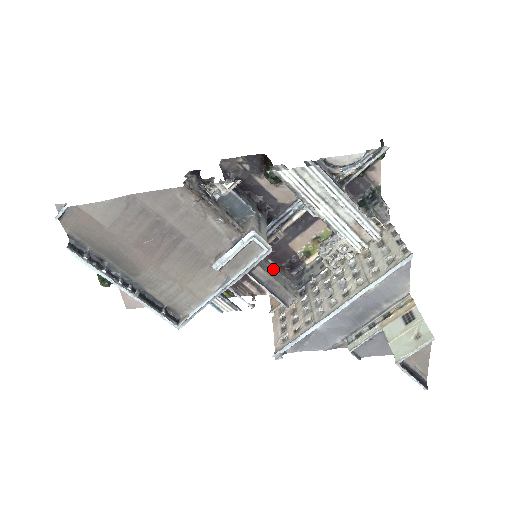
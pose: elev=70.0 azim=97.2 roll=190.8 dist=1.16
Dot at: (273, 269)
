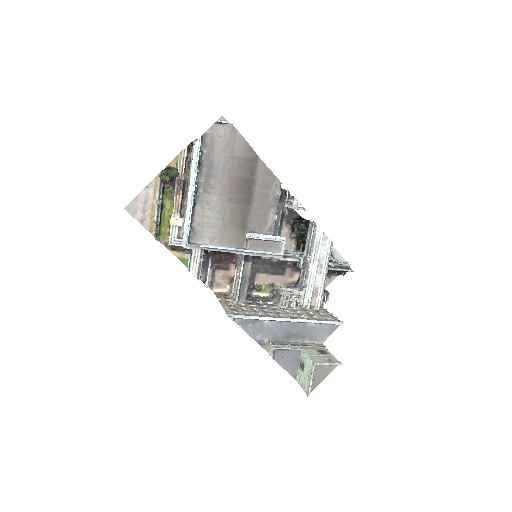
Dot at: occluded
